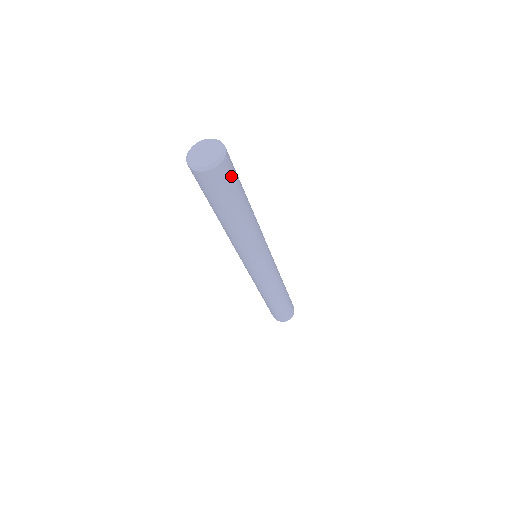
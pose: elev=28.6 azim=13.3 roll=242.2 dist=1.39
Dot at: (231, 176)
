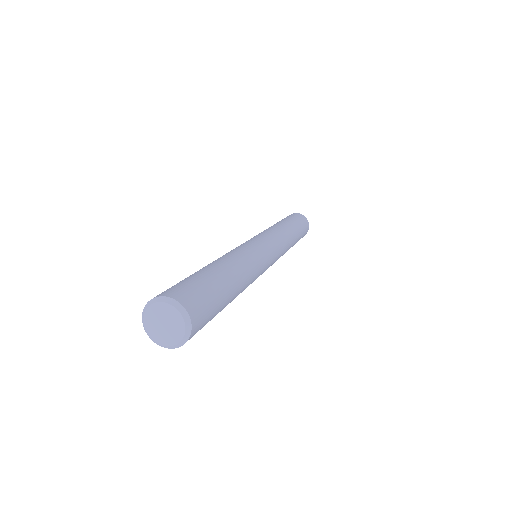
Dot at: occluded
